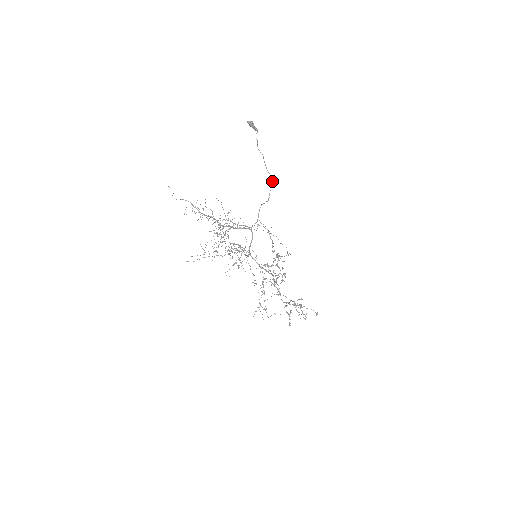
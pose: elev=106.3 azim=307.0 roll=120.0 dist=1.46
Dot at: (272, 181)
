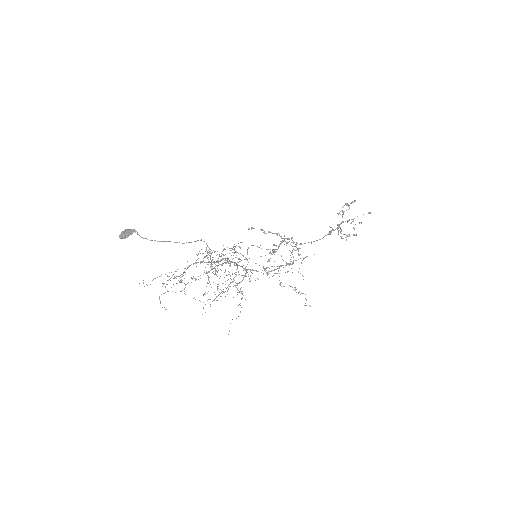
Dot at: occluded
